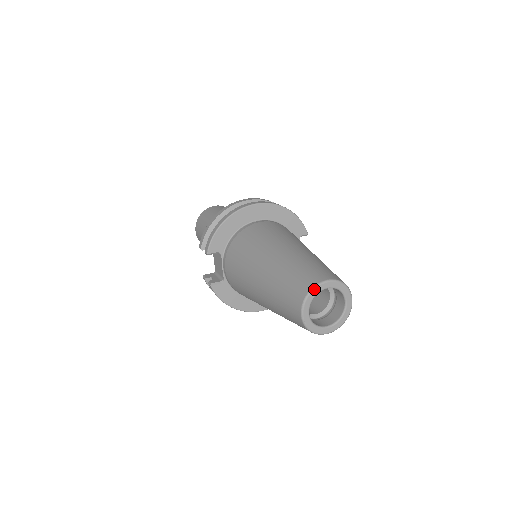
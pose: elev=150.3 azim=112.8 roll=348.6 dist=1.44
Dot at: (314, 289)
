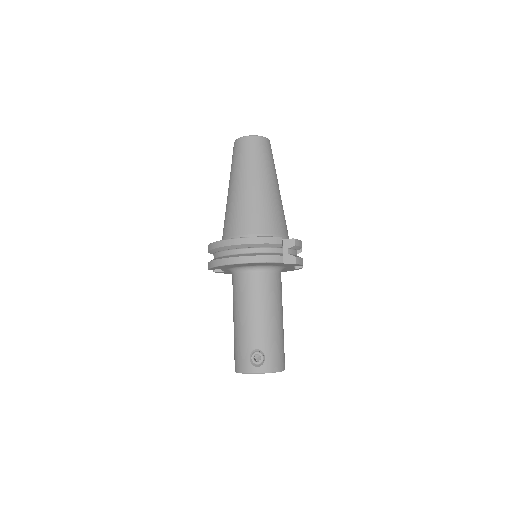
Dot at: occluded
